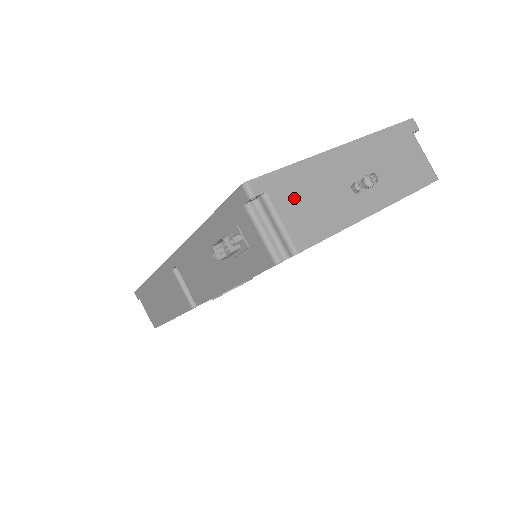
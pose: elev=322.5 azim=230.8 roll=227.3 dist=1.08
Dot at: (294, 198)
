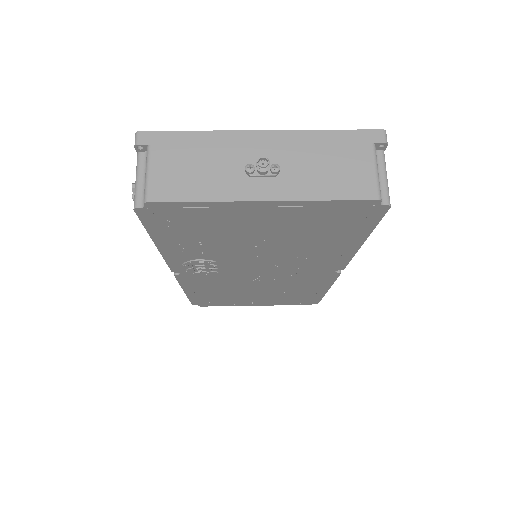
Dot at: (175, 158)
